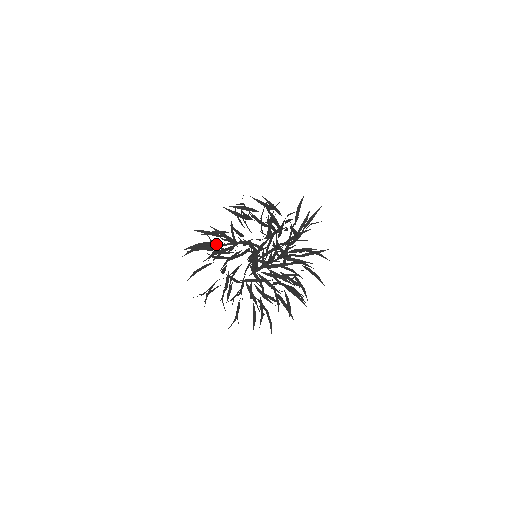
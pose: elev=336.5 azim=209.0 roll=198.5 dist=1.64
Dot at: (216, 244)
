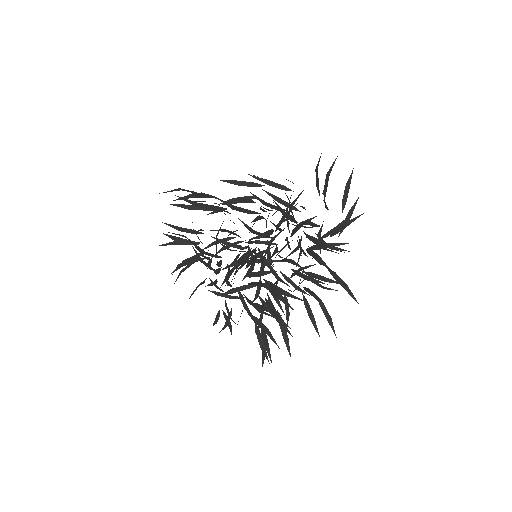
Dot at: (203, 255)
